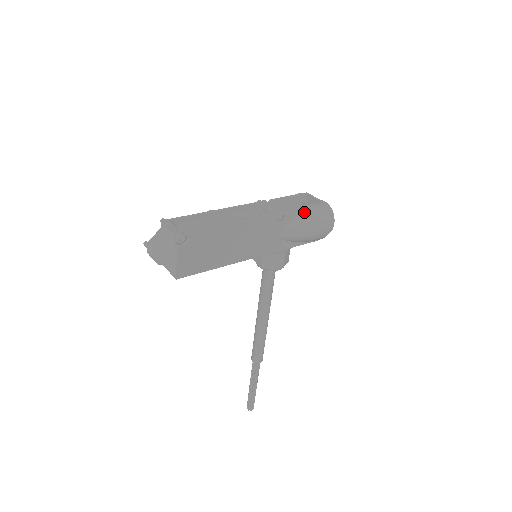
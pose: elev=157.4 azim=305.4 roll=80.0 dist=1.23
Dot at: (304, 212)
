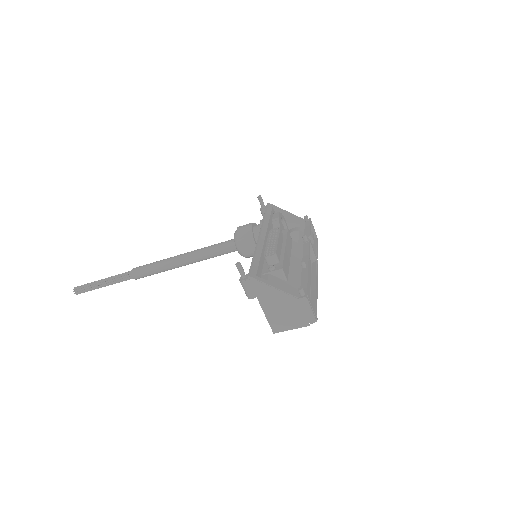
Dot at: occluded
